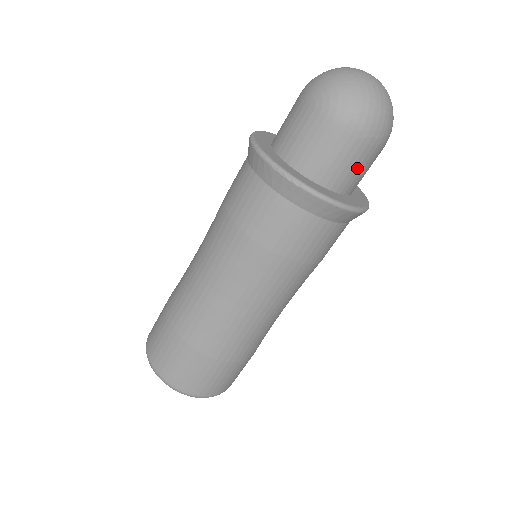
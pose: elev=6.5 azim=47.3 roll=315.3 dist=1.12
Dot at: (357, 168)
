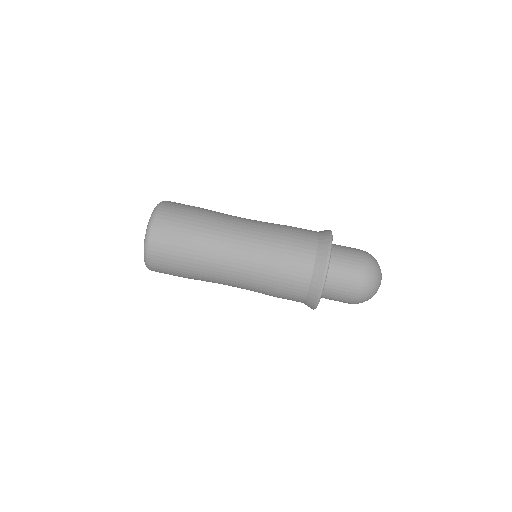
Dot at: (339, 293)
